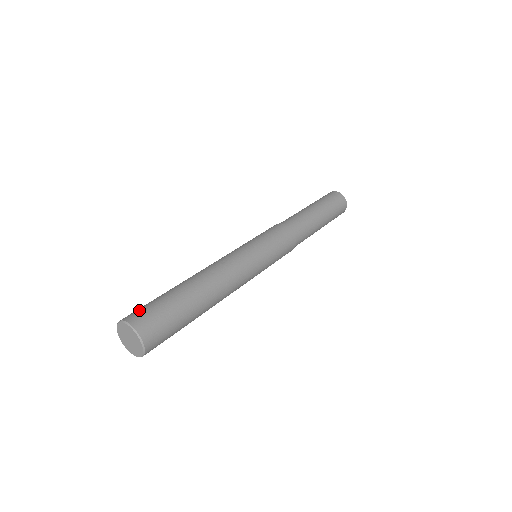
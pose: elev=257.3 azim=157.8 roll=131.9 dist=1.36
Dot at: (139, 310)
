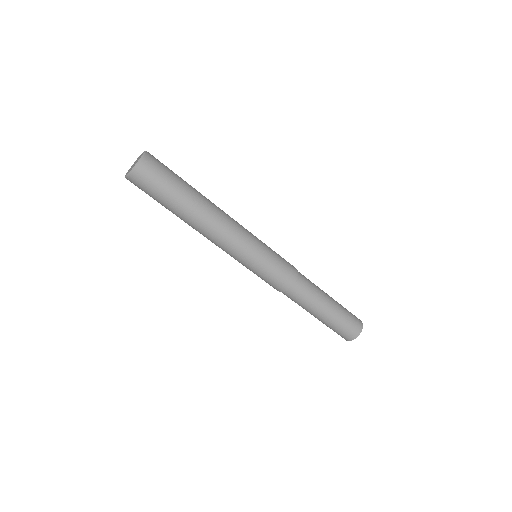
Dot at: occluded
